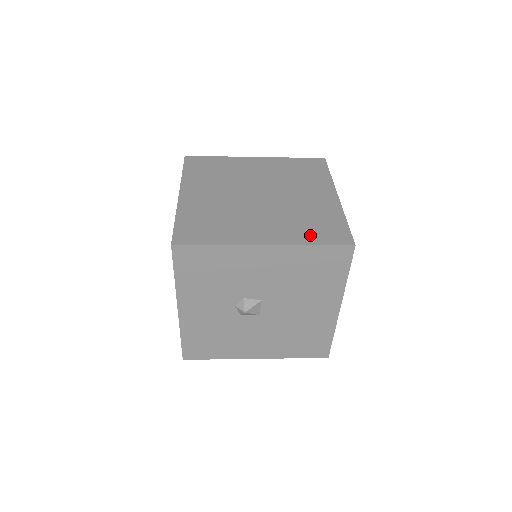
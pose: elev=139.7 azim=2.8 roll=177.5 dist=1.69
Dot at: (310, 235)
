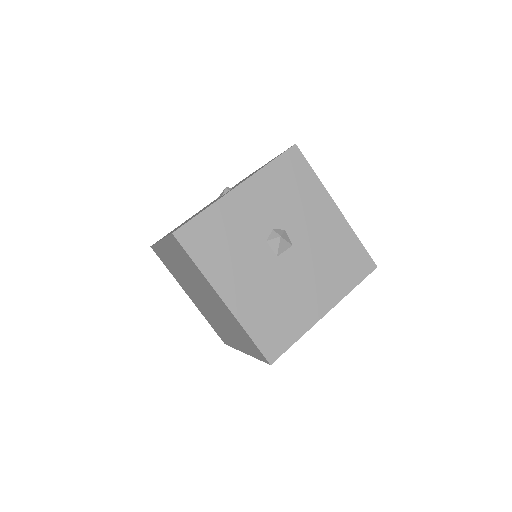
Dot at: occluded
